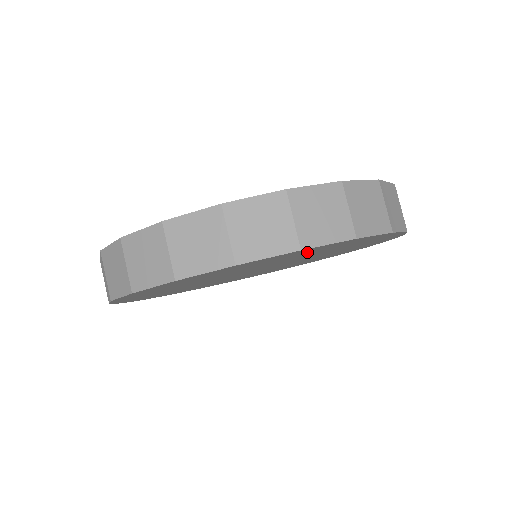
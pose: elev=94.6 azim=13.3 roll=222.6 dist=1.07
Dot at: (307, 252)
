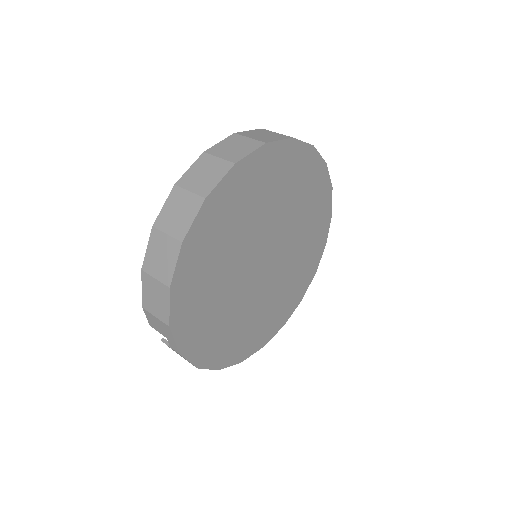
Dot at: (307, 180)
